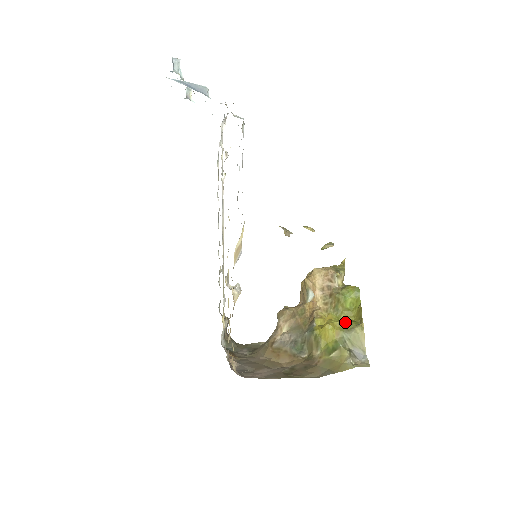
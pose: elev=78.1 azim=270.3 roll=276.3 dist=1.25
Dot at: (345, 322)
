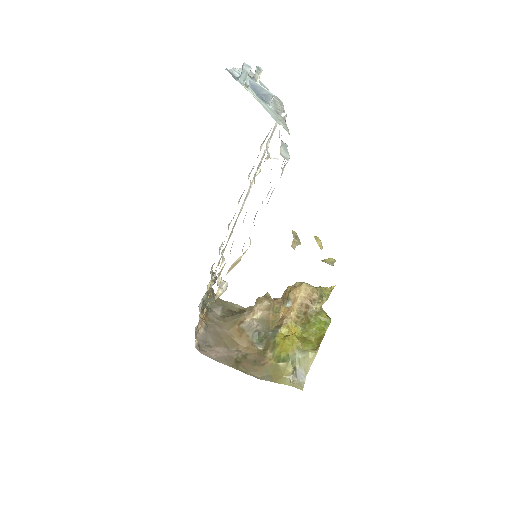
Dot at: (304, 342)
